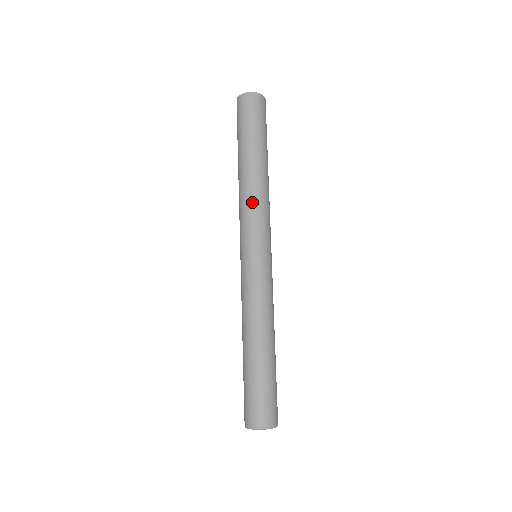
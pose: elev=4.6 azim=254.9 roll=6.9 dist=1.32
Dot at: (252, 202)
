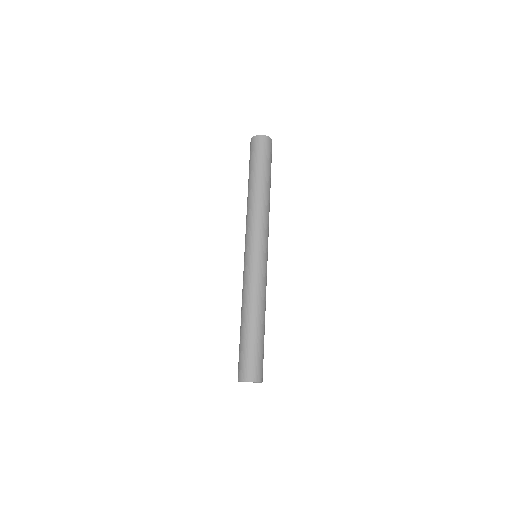
Dot at: (256, 216)
